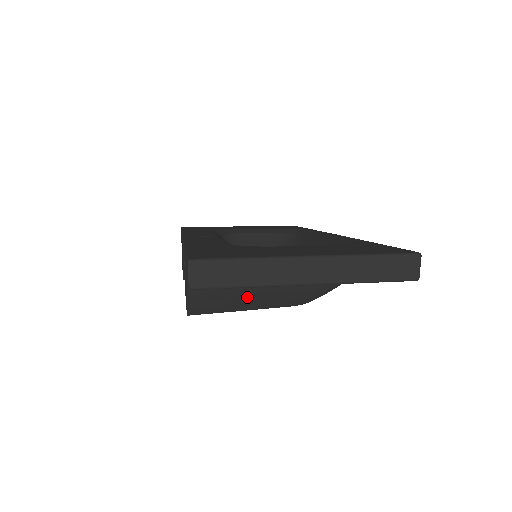
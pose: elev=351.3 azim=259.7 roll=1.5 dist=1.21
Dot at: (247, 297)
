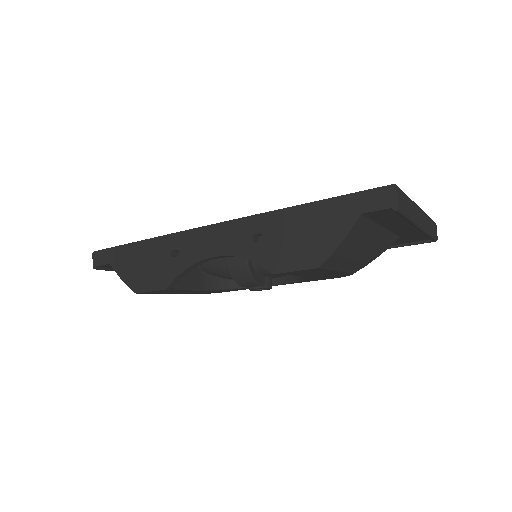
Dot at: (360, 249)
